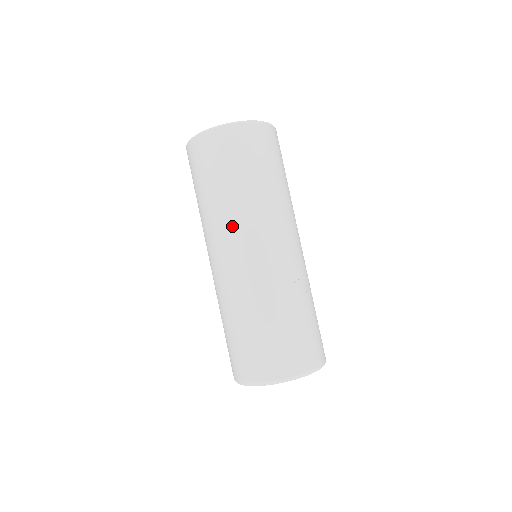
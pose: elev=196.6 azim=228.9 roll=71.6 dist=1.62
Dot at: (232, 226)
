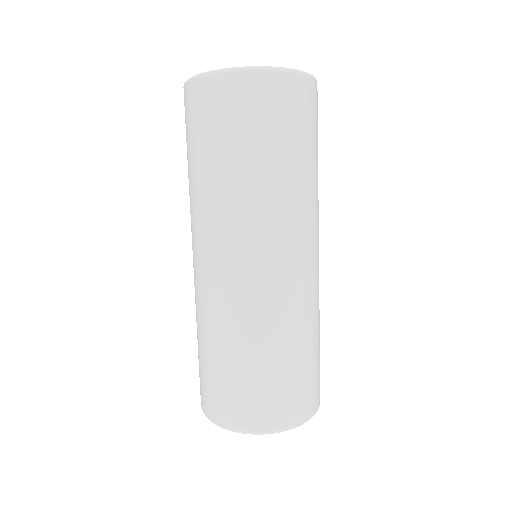
Dot at: (282, 221)
